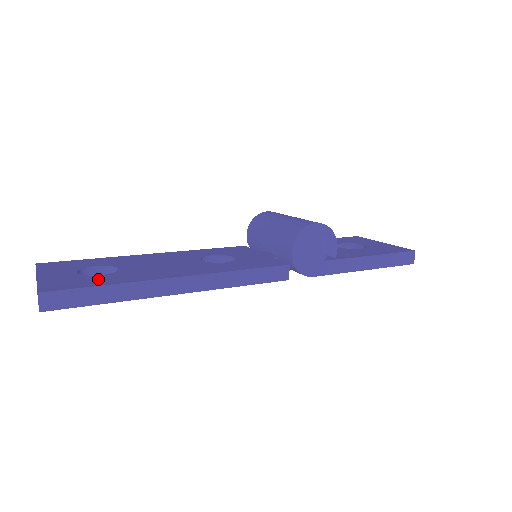
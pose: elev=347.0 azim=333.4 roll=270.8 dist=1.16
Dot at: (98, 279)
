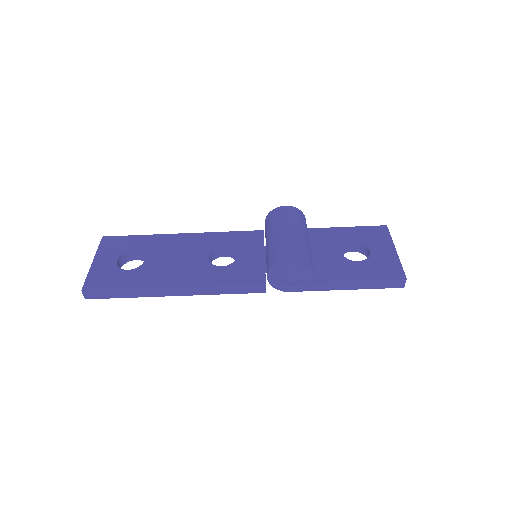
Dot at: (123, 277)
